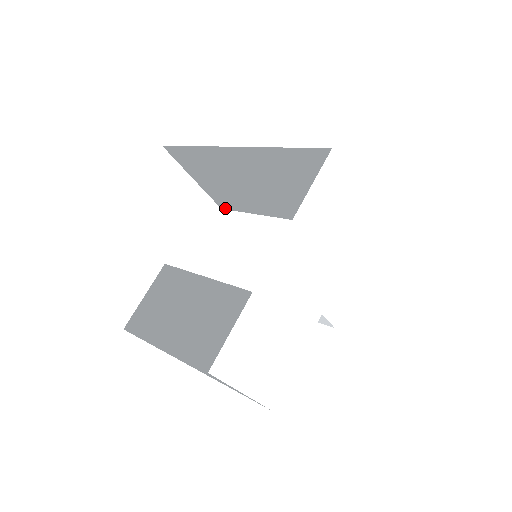
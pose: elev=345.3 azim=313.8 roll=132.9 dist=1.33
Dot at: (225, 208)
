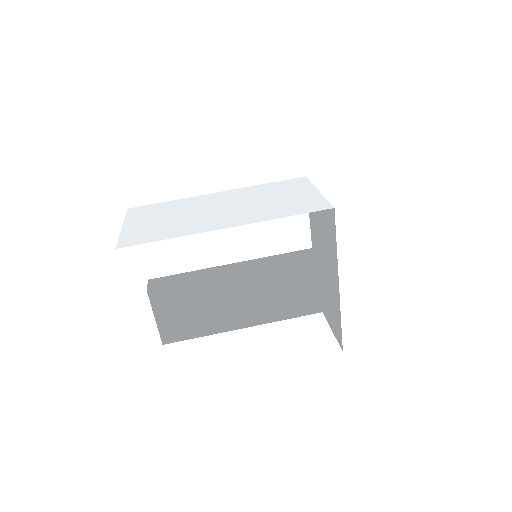
Dot at: (135, 208)
